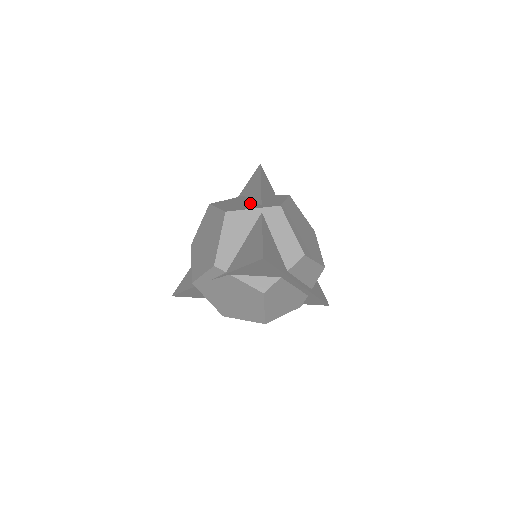
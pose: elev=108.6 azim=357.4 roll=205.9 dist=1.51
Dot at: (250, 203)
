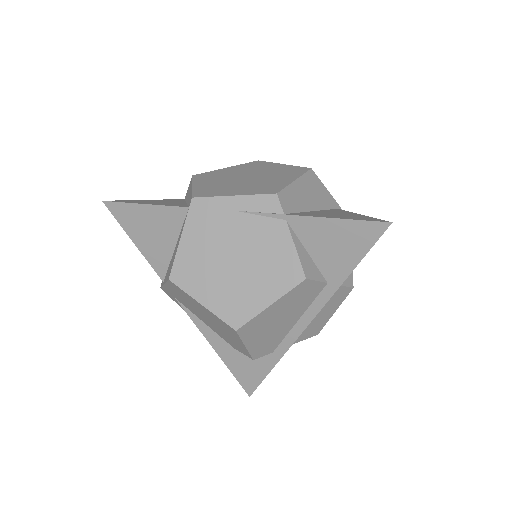
Dot at: occluded
